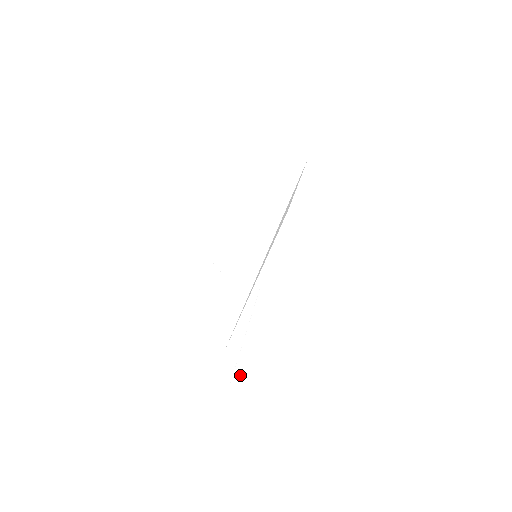
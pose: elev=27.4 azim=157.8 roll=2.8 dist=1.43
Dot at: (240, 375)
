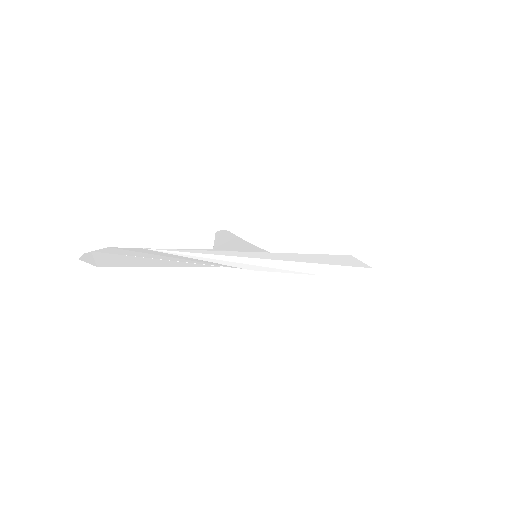
Dot at: (138, 261)
